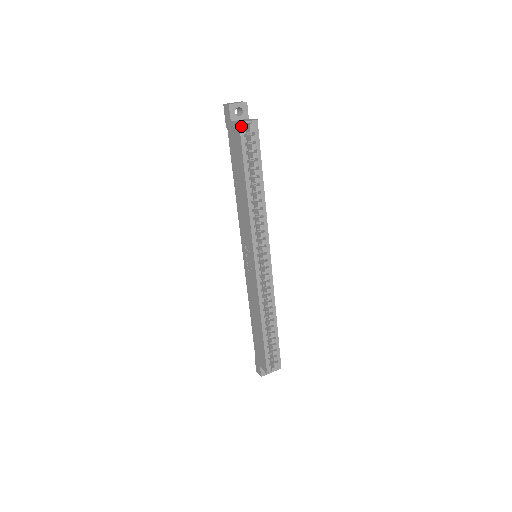
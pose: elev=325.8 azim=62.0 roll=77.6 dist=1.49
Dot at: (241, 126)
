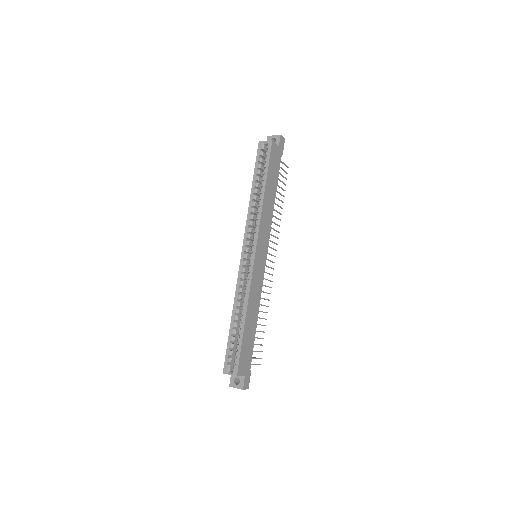
Dot at: (260, 144)
